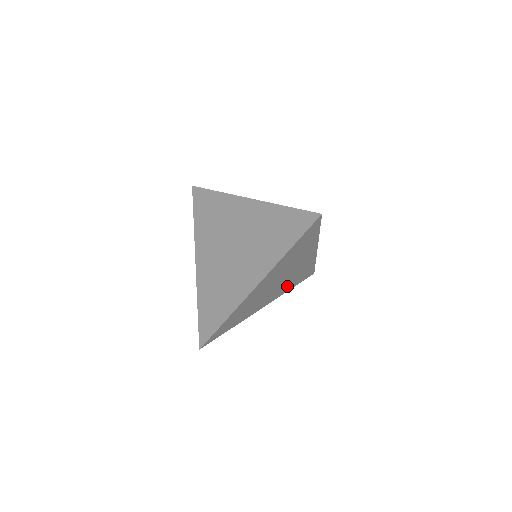
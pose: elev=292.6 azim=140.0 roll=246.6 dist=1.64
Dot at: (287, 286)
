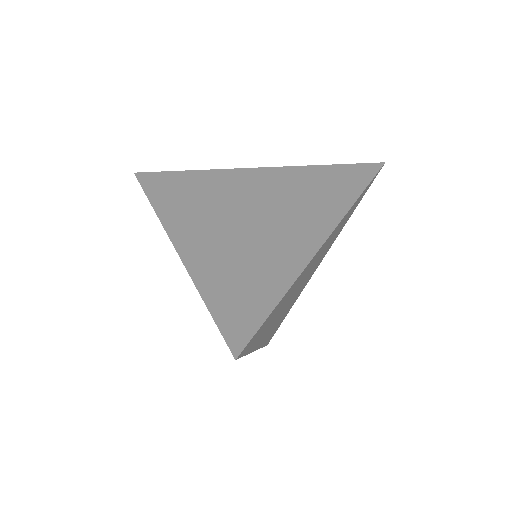
Dot at: occluded
